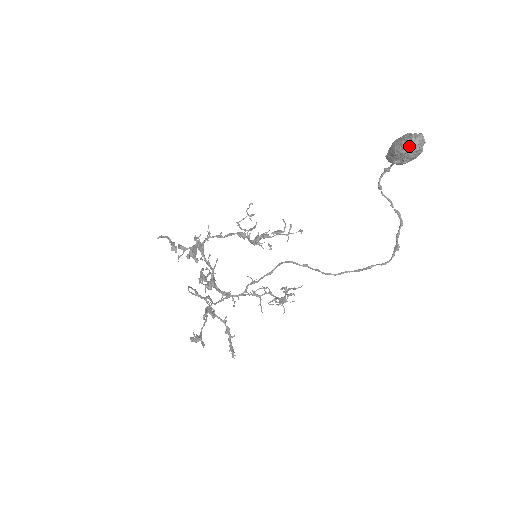
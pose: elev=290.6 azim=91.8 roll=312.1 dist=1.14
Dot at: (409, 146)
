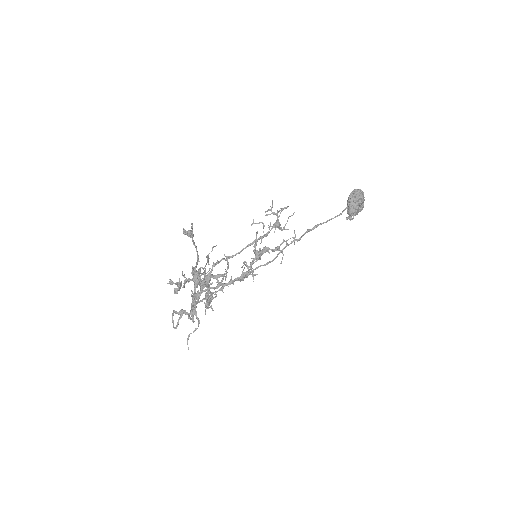
Dot at: (354, 190)
